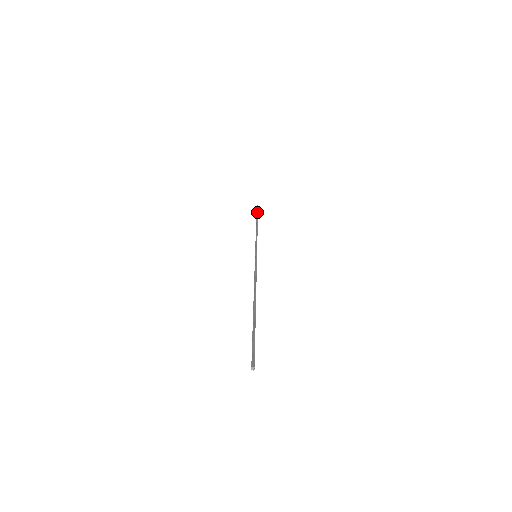
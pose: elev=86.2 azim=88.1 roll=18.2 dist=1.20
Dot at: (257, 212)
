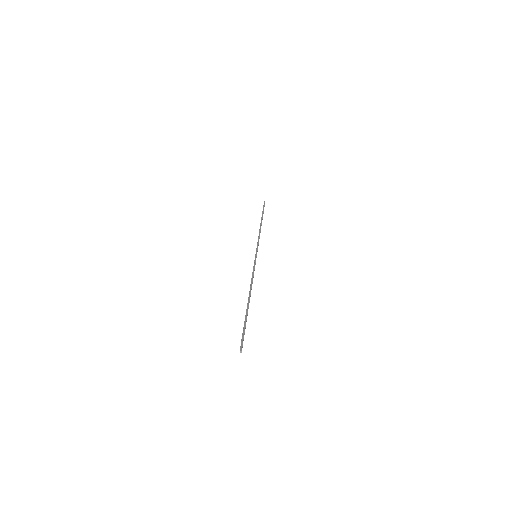
Dot at: (263, 209)
